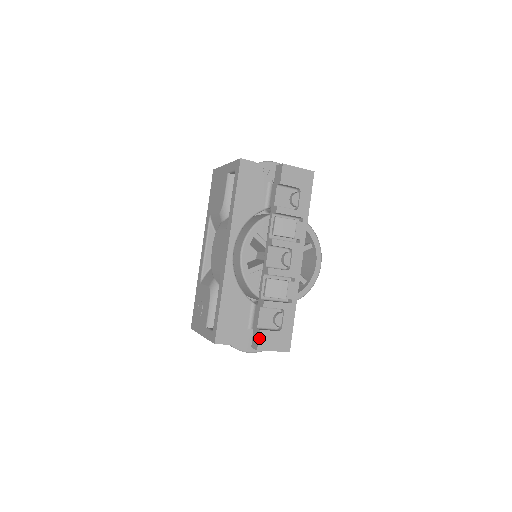
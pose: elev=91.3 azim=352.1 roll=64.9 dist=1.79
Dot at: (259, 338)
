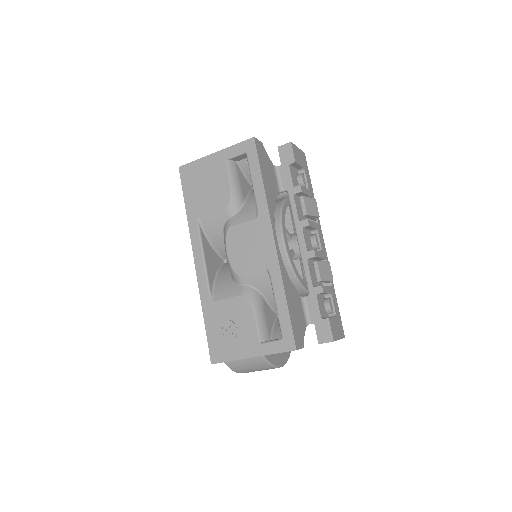
Dot at: (331, 327)
